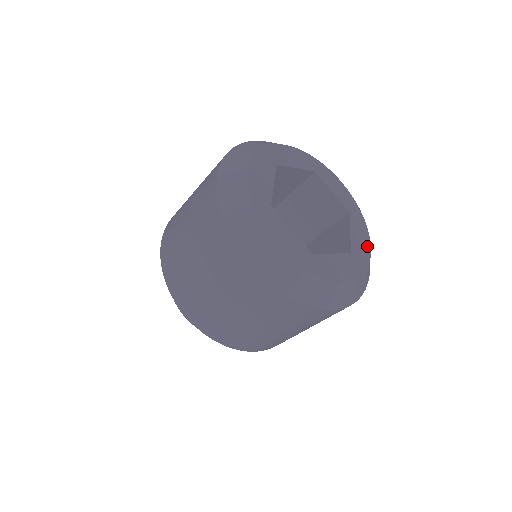
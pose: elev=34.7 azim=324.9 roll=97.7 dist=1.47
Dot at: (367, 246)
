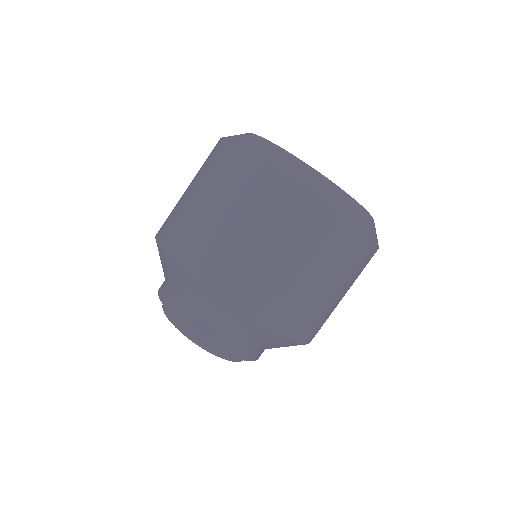
Dot at: occluded
